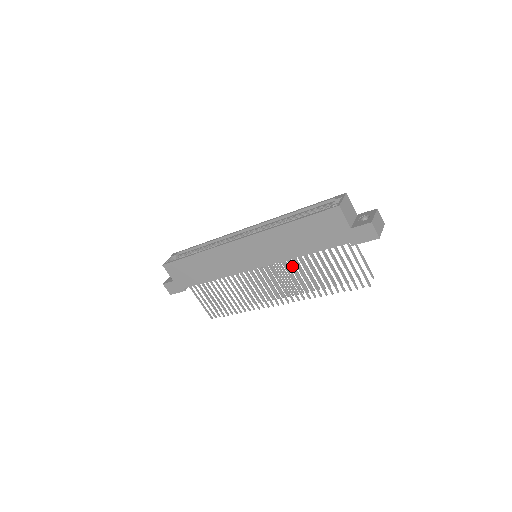
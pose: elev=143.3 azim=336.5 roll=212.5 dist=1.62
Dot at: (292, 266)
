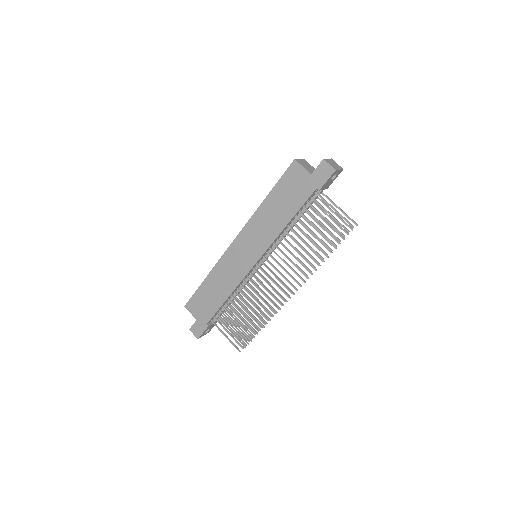
Dot at: occluded
